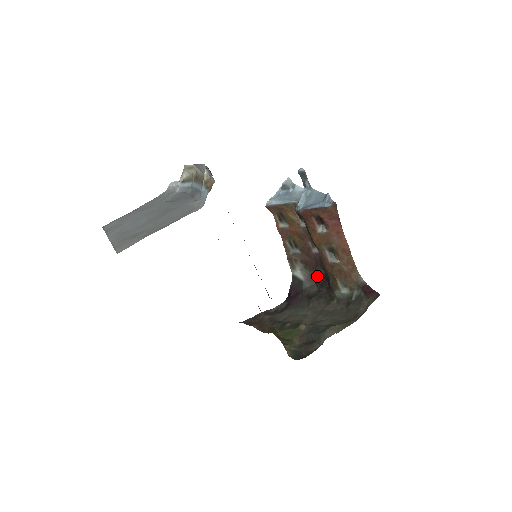
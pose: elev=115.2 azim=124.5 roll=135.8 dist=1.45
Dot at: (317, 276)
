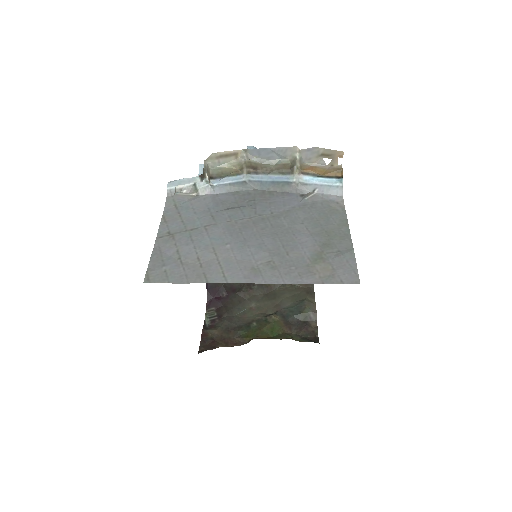
Dot at: occluded
